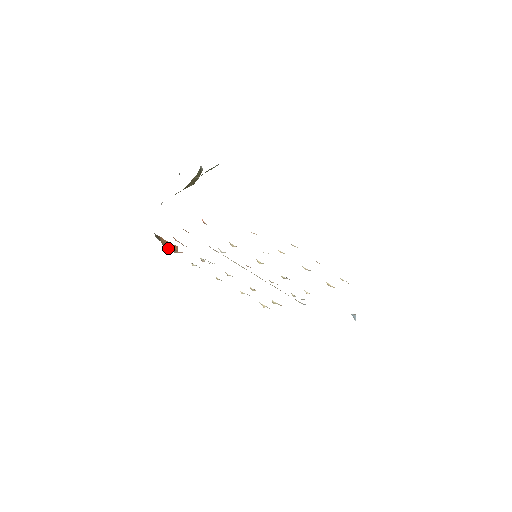
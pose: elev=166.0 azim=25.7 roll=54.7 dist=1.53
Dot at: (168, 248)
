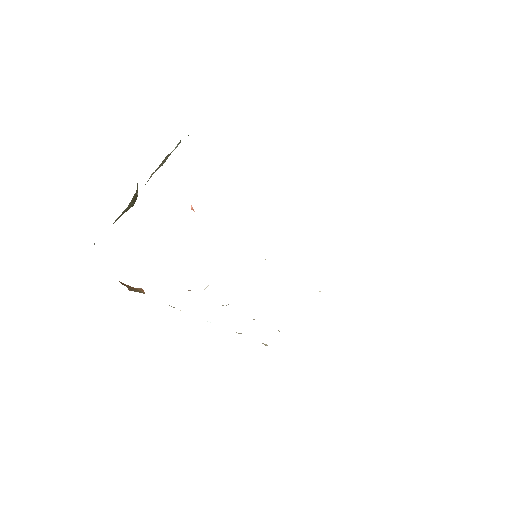
Dot at: (134, 291)
